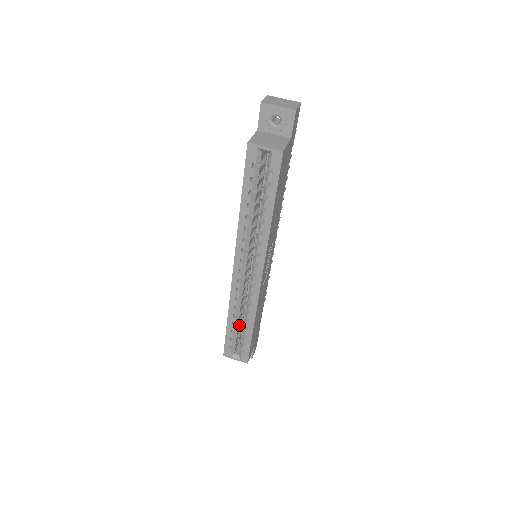
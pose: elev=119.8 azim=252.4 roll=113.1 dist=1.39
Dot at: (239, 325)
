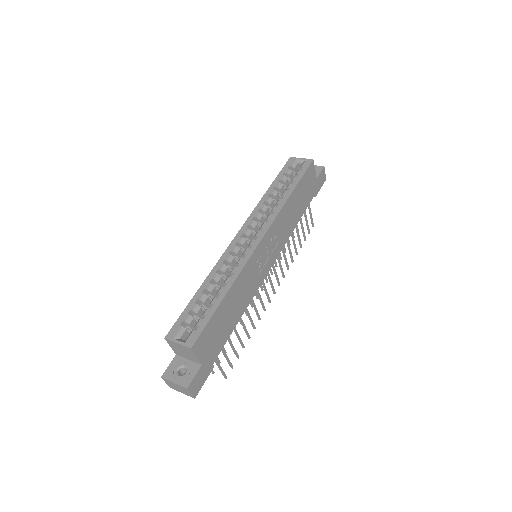
Dot at: occluded
